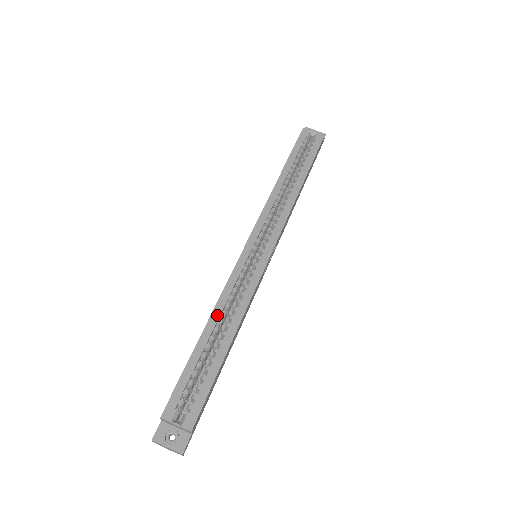
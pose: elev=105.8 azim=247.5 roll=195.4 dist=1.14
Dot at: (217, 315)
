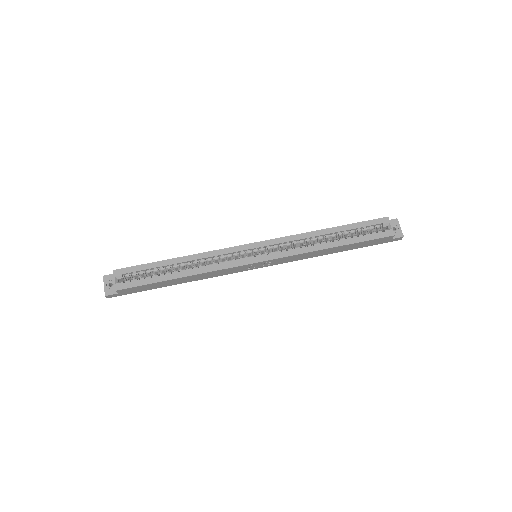
Dot at: (191, 259)
